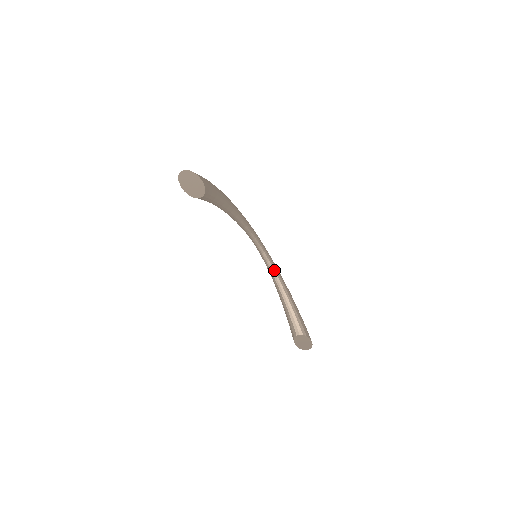
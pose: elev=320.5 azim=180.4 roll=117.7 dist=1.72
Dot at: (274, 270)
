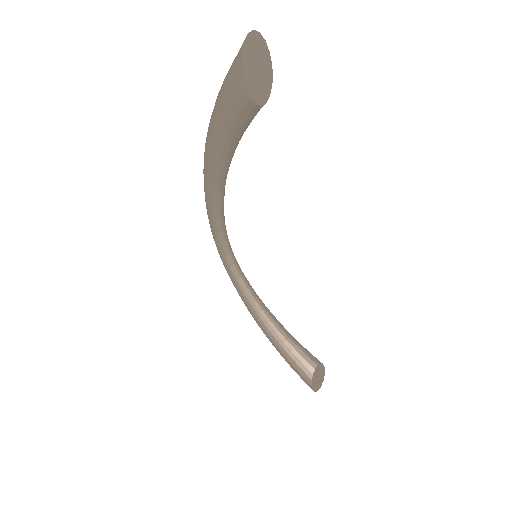
Dot at: (251, 287)
